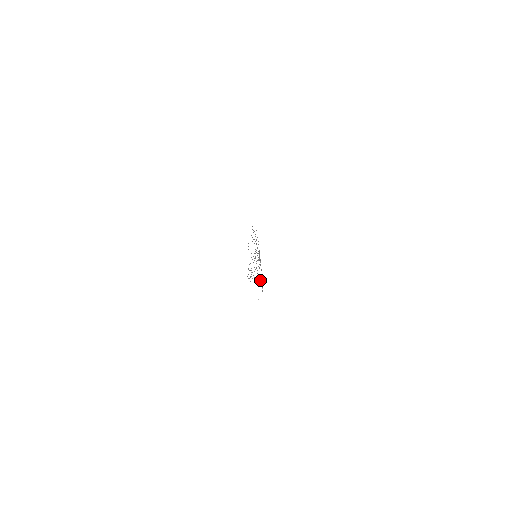
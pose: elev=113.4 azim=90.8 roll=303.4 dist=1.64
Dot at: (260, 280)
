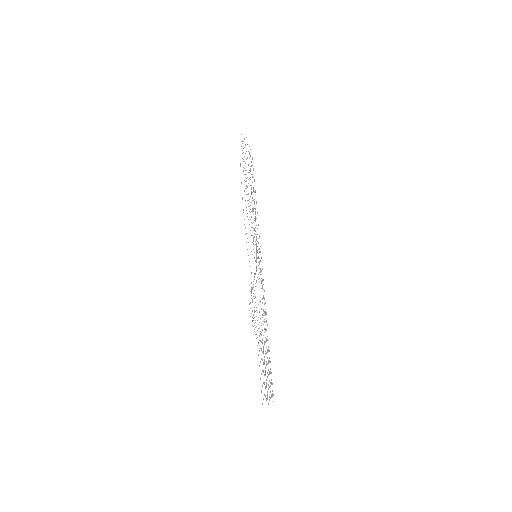
Dot at: (270, 392)
